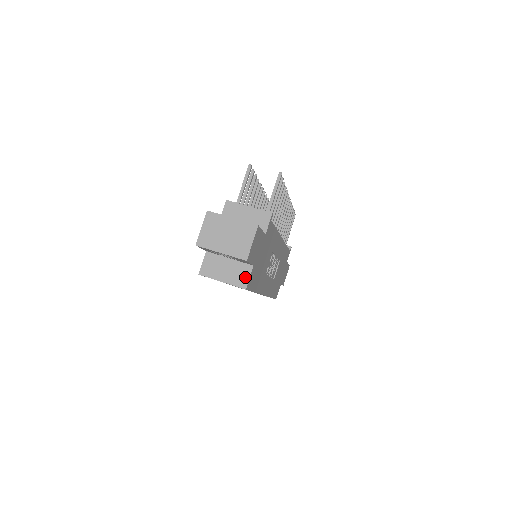
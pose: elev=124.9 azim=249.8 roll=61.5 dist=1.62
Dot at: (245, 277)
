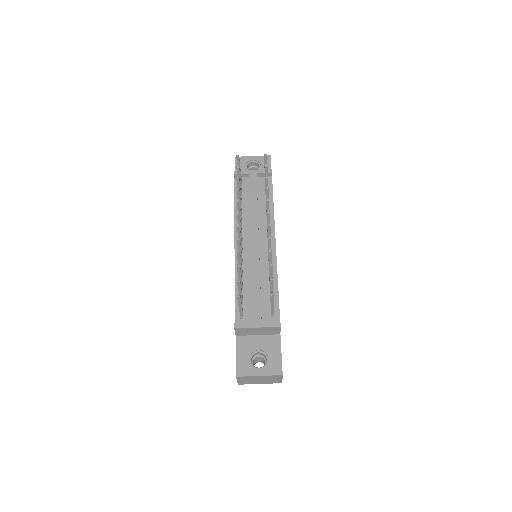
Dot at: occluded
